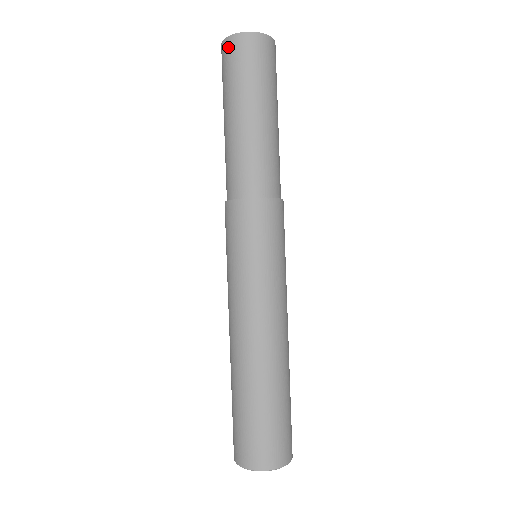
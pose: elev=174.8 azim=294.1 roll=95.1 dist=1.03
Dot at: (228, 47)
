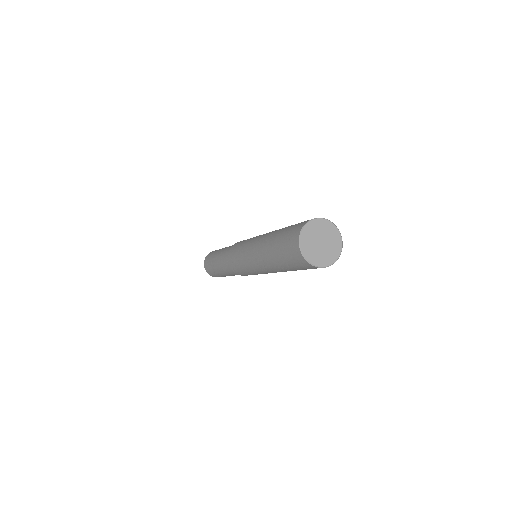
Dot at: (208, 255)
